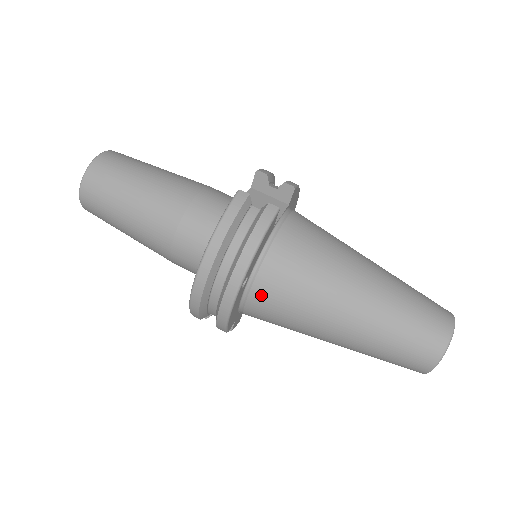
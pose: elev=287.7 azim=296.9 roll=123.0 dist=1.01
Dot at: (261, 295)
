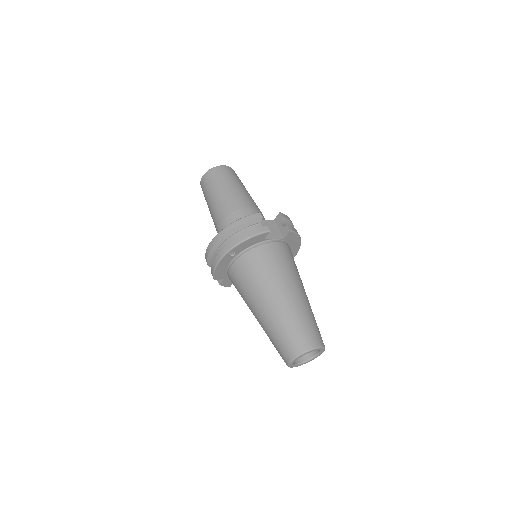
Dot at: (237, 267)
